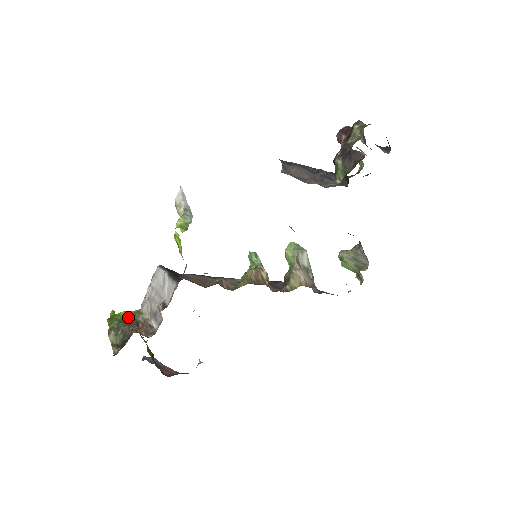
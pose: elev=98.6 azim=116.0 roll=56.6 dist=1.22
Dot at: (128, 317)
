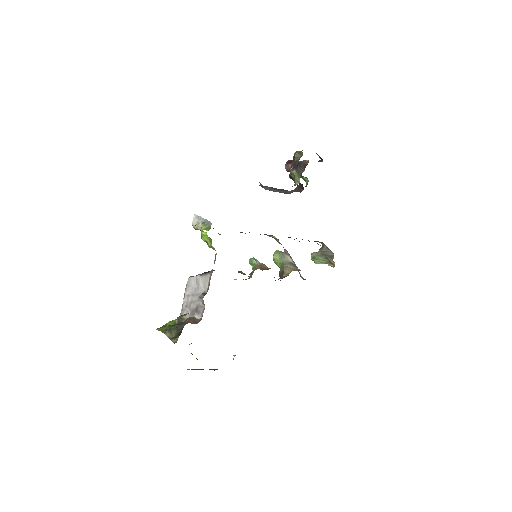
Dot at: (174, 323)
